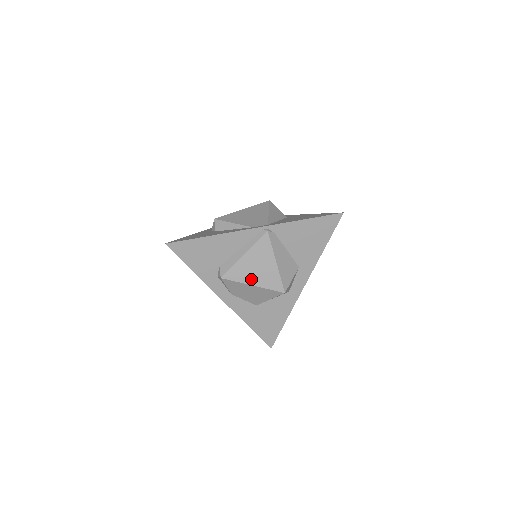
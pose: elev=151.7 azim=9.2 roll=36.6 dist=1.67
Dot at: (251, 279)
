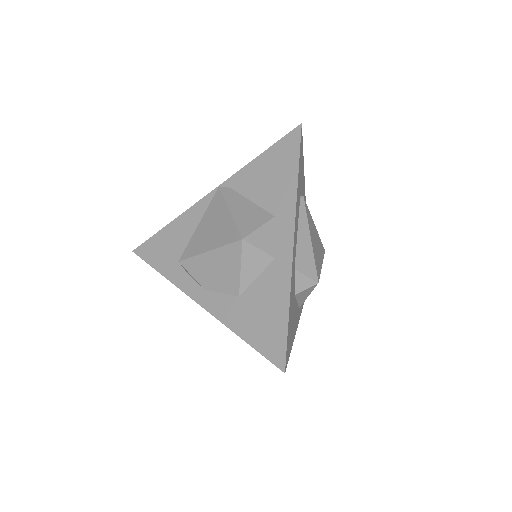
Dot at: (206, 245)
